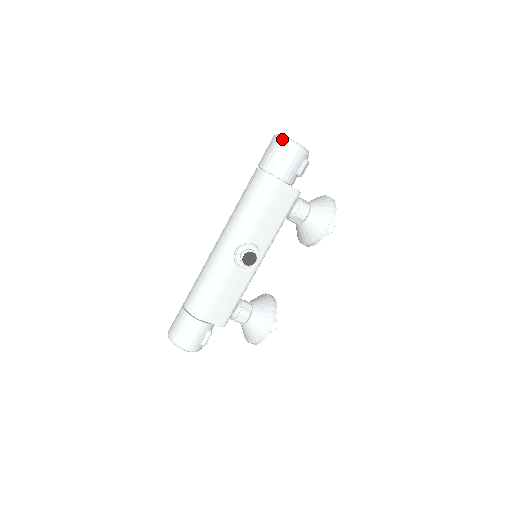
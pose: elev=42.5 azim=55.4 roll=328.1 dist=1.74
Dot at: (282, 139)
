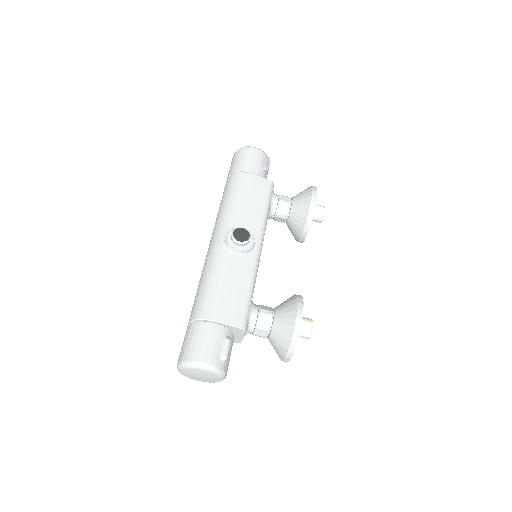
Dot at: (237, 150)
